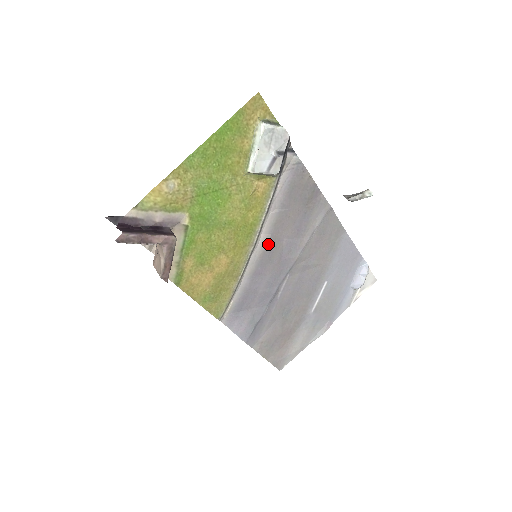
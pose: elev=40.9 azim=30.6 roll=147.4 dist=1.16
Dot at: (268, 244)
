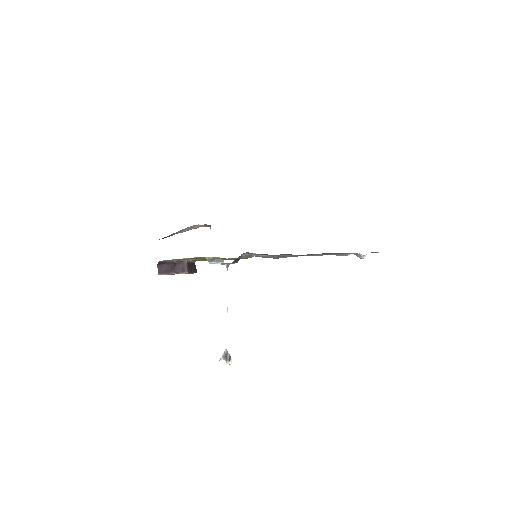
Dot at: (260, 256)
